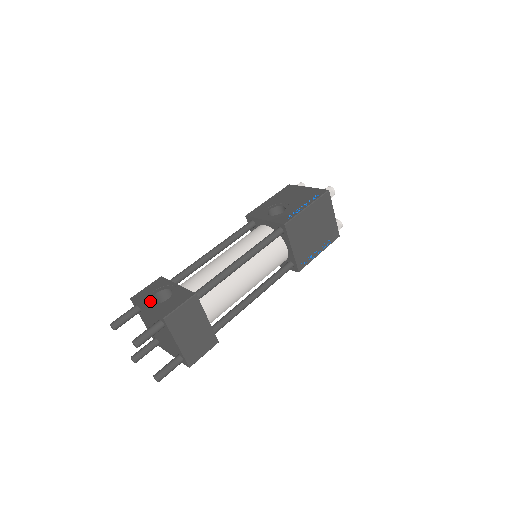
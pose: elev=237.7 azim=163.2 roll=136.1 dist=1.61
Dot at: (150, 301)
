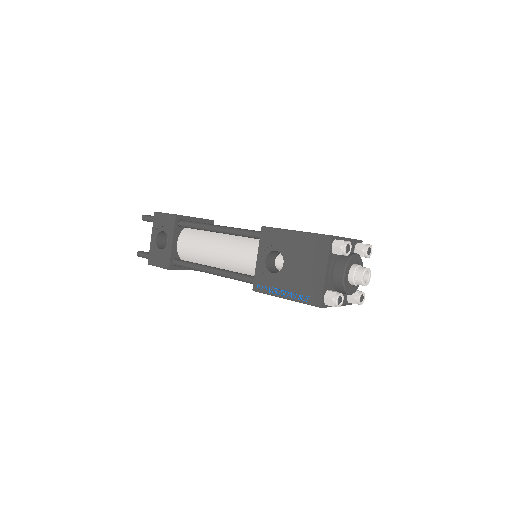
Dot at: (156, 235)
